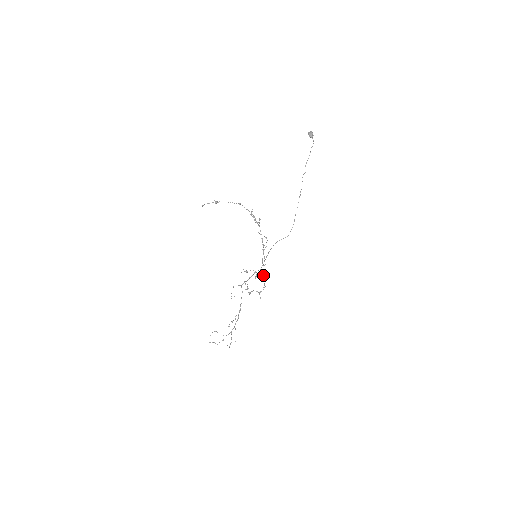
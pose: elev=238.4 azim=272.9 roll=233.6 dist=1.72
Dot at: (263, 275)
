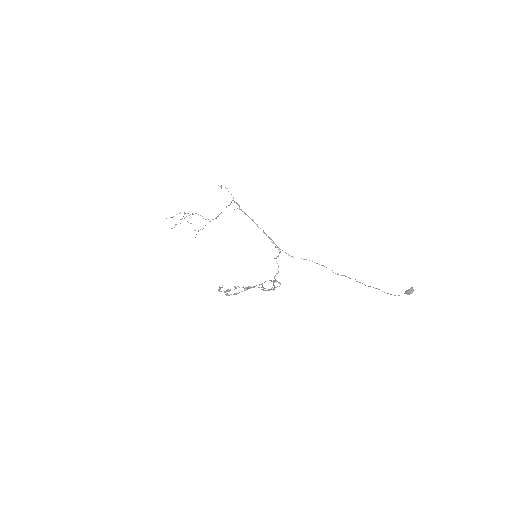
Dot at: occluded
